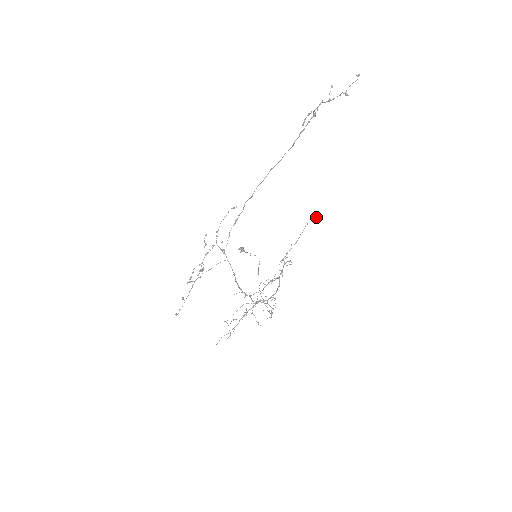
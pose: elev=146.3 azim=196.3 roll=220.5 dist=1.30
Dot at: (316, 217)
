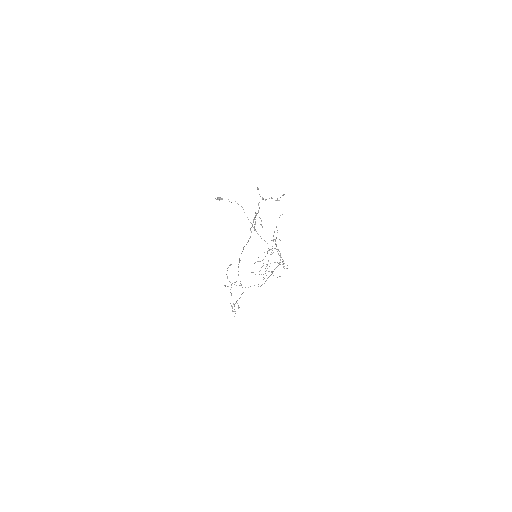
Dot at: occluded
